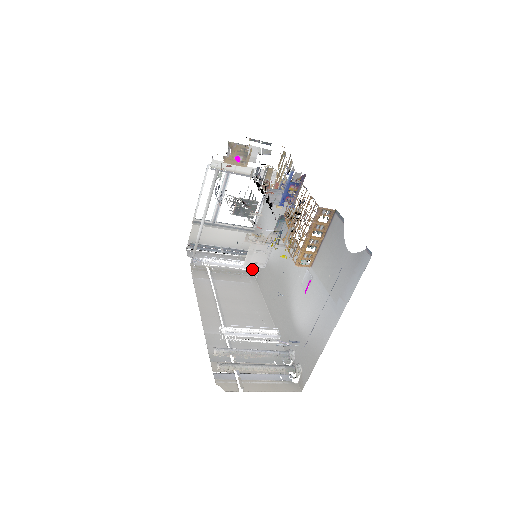
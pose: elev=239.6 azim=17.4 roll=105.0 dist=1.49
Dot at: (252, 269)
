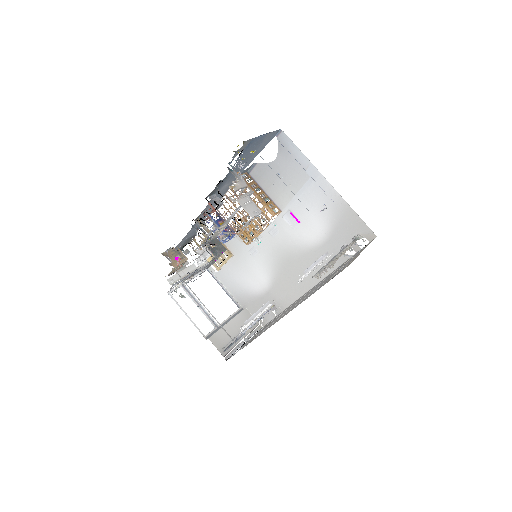
Dot at: (272, 309)
